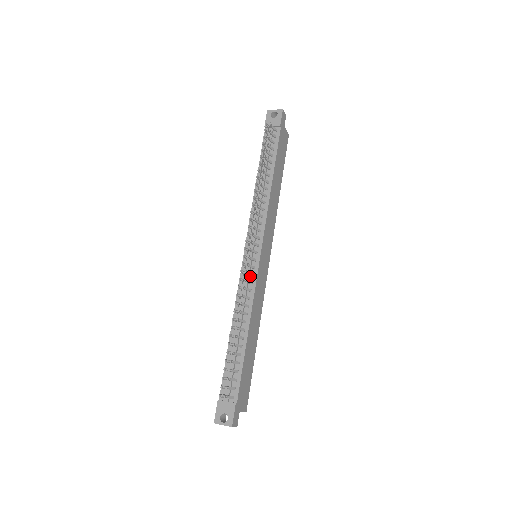
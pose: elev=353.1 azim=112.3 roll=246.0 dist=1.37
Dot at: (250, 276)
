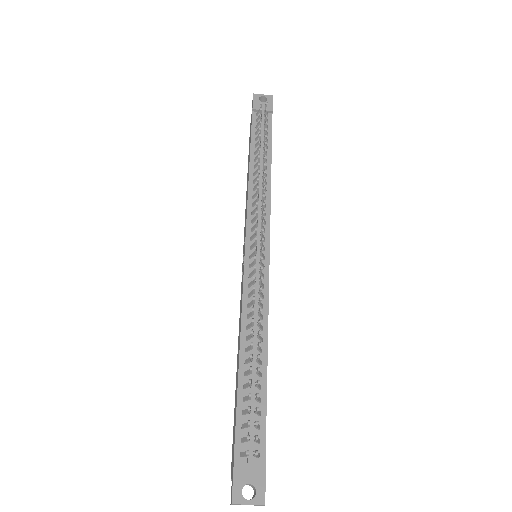
Dot at: occluded
